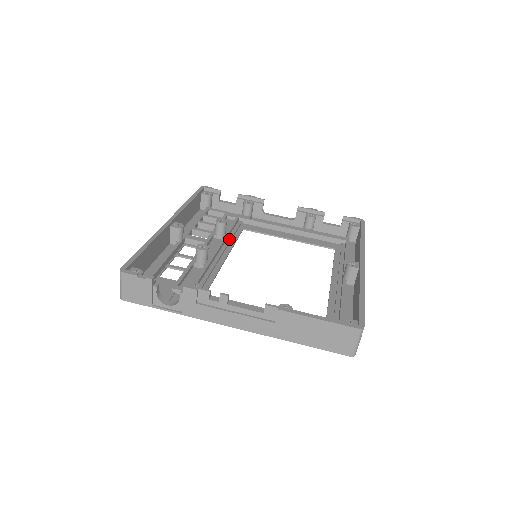
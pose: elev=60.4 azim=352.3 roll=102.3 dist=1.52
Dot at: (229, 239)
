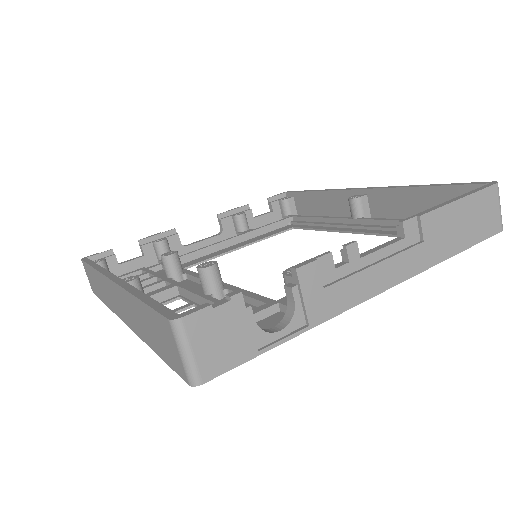
Dot at: occluded
